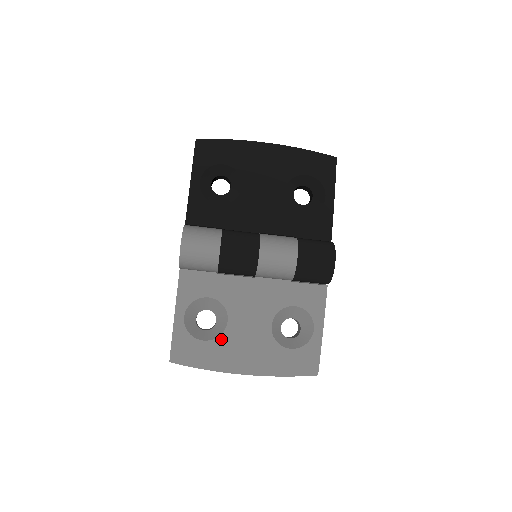
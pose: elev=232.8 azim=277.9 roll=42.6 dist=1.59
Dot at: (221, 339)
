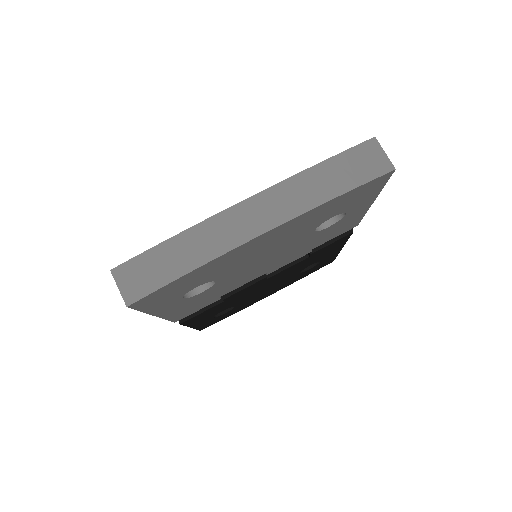
Dot at: occluded
